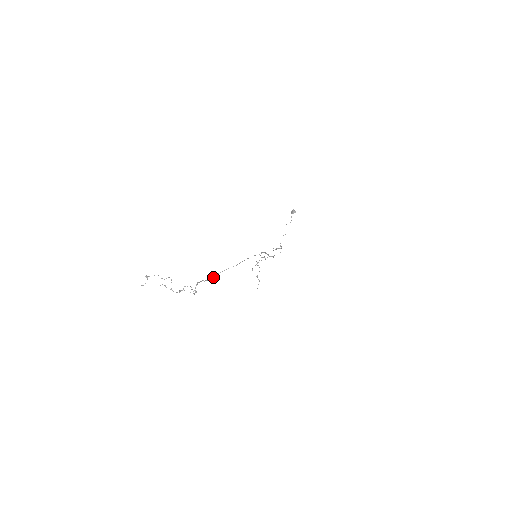
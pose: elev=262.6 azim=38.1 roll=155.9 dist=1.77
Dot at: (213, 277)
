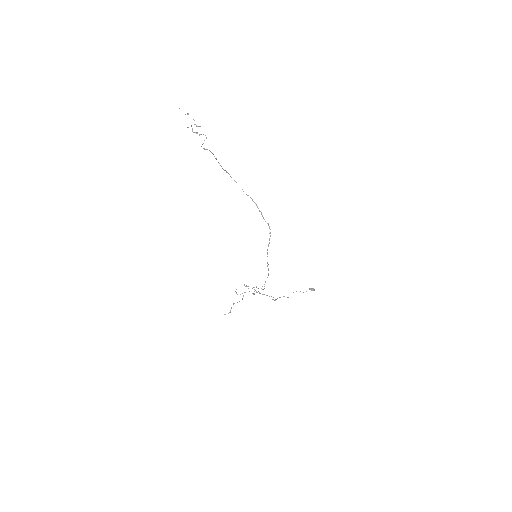
Dot at: occluded
